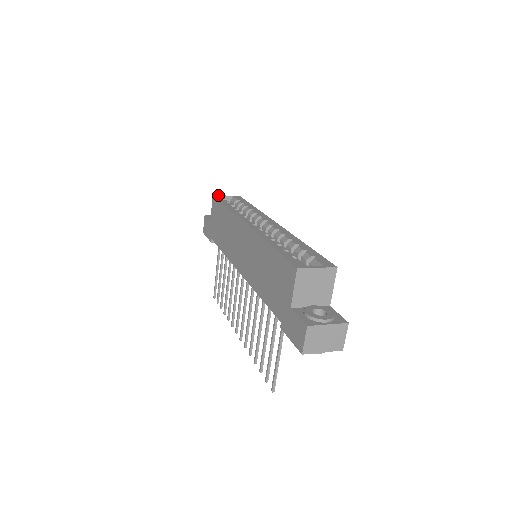
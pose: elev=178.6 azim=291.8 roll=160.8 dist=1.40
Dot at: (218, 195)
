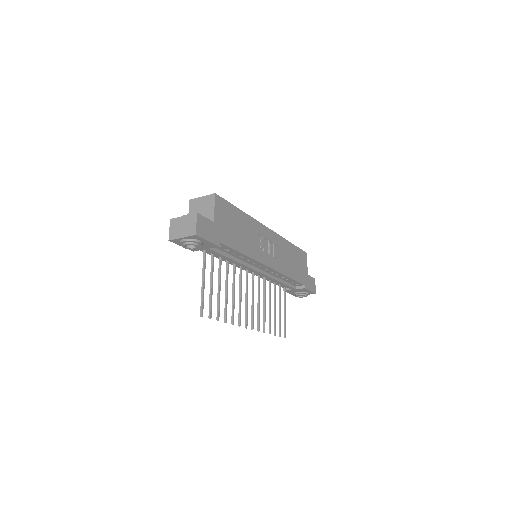
Dot at: occluded
